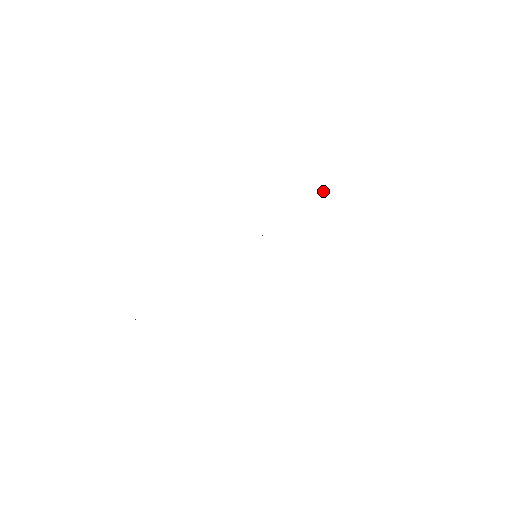
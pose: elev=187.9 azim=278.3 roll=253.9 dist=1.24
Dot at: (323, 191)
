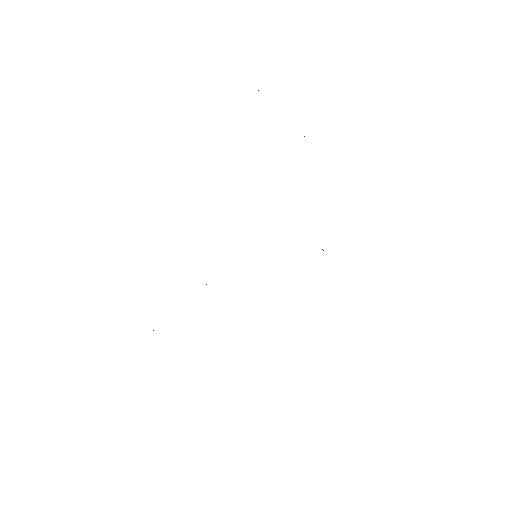
Dot at: occluded
